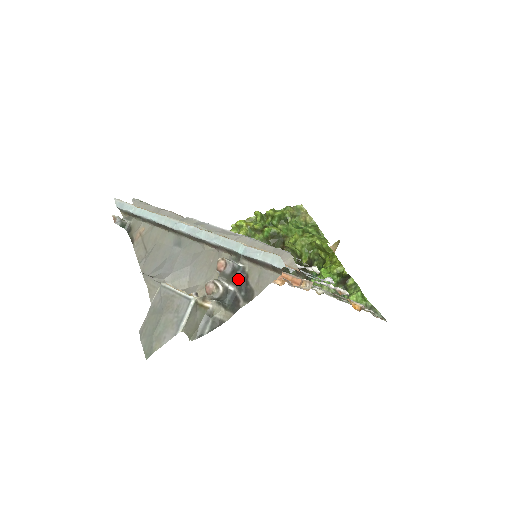
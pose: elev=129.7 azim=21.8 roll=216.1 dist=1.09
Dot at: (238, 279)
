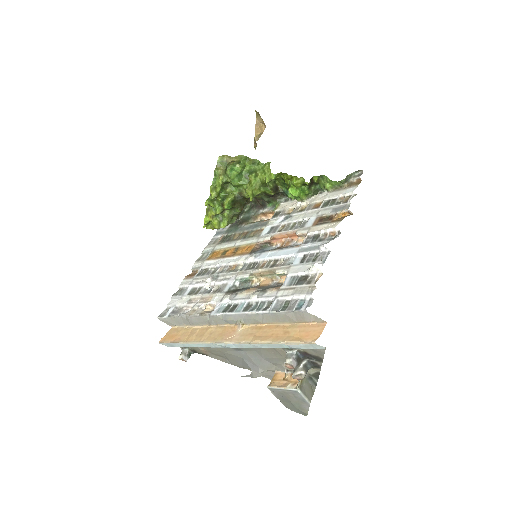
Dot at: (303, 357)
